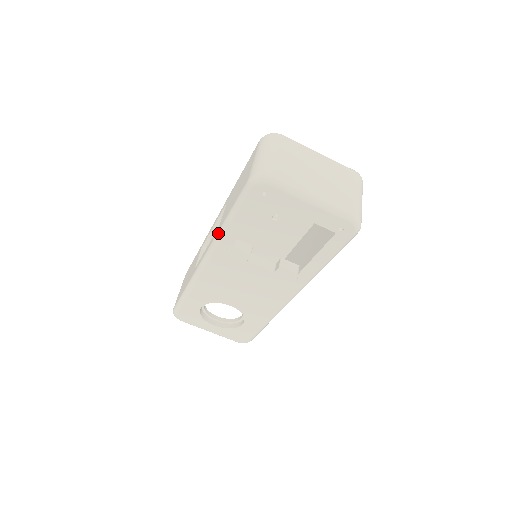
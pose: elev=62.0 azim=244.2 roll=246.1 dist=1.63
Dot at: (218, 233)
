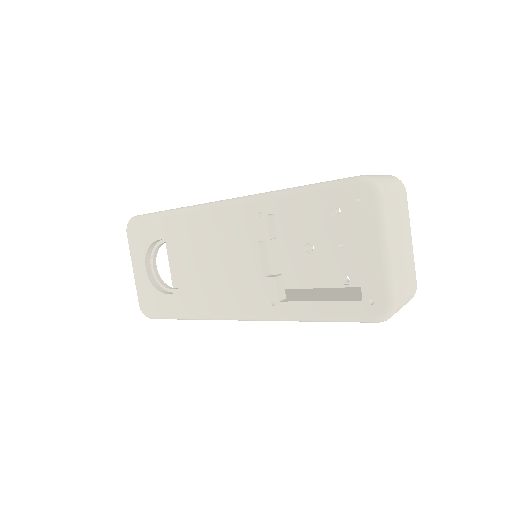
Dot at: (272, 191)
